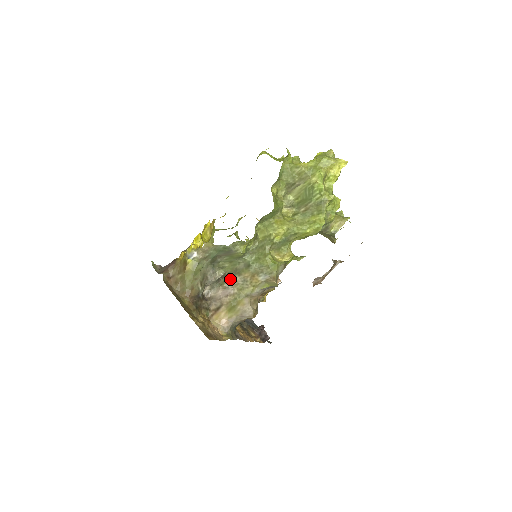
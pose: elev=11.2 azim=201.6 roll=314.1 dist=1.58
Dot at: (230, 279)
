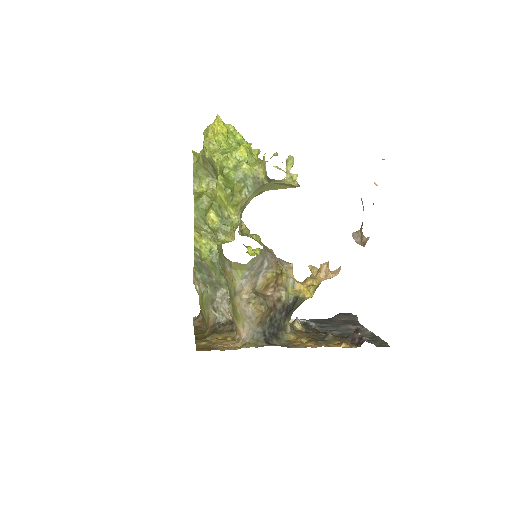
Dot at: occluded
